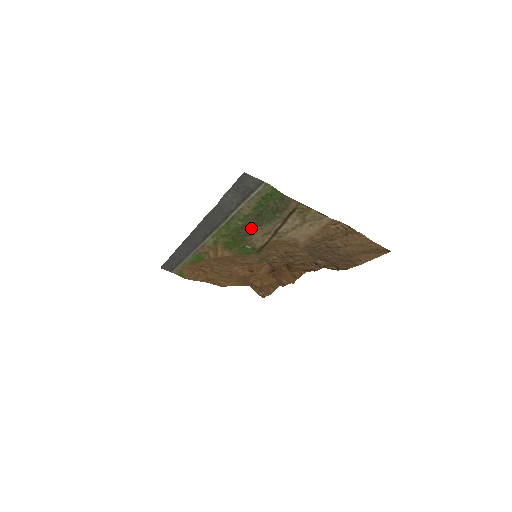
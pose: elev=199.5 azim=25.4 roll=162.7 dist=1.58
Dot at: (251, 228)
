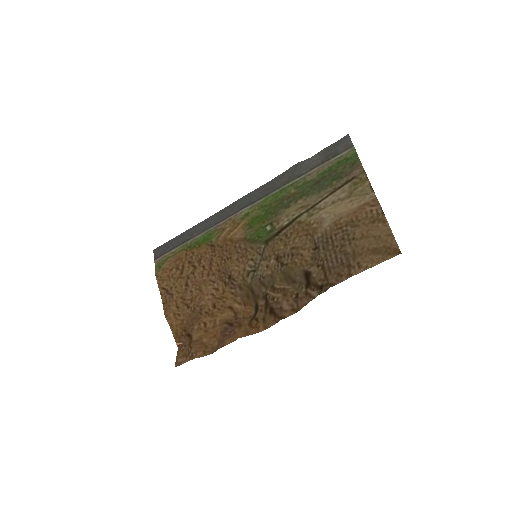
Dot at: (296, 198)
